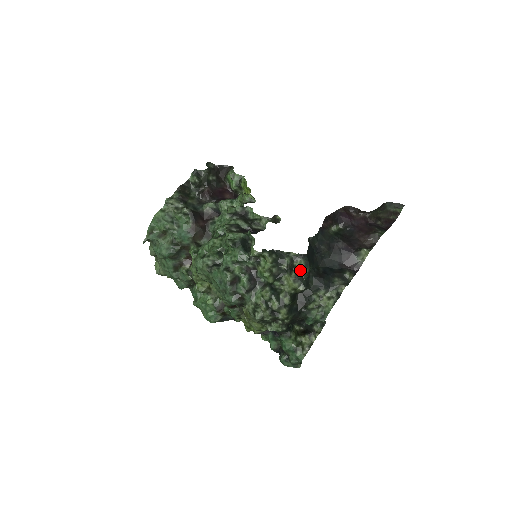
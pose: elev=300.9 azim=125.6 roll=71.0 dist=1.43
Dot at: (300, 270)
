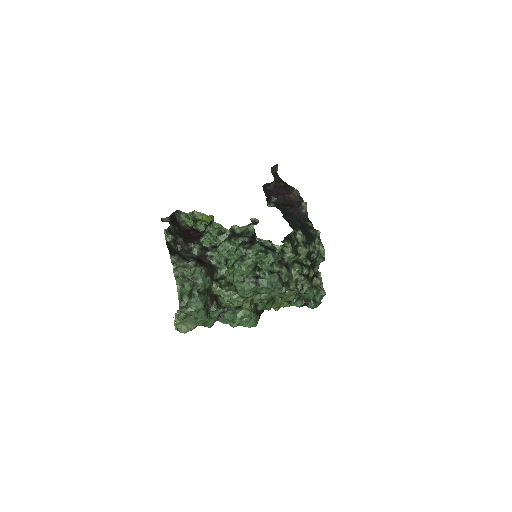
Dot at: (302, 238)
